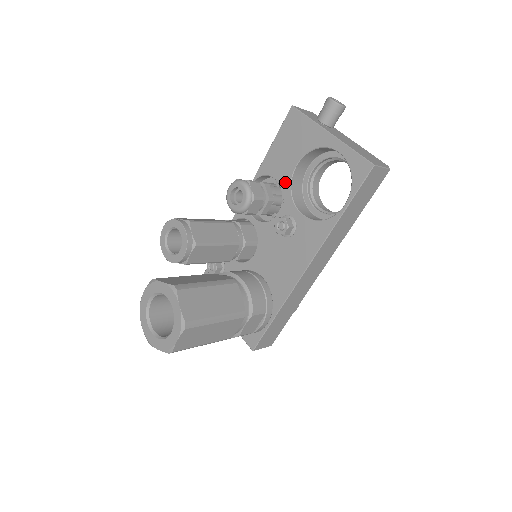
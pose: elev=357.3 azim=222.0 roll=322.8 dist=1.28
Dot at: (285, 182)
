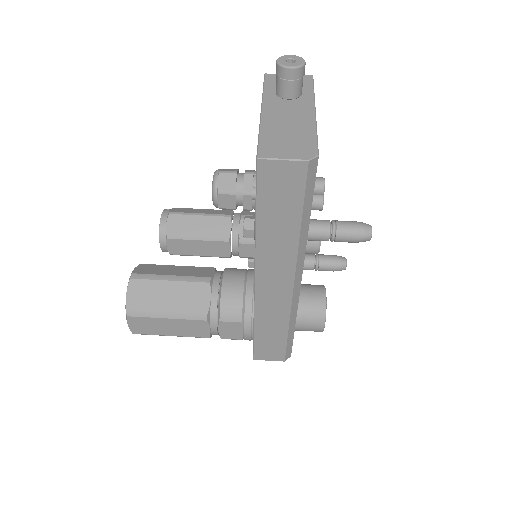
Dot at: occluded
